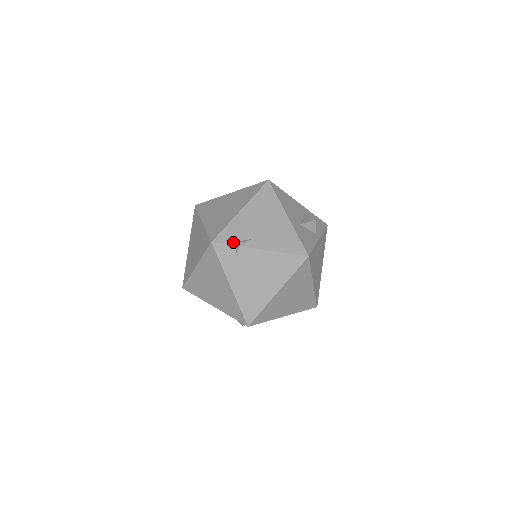
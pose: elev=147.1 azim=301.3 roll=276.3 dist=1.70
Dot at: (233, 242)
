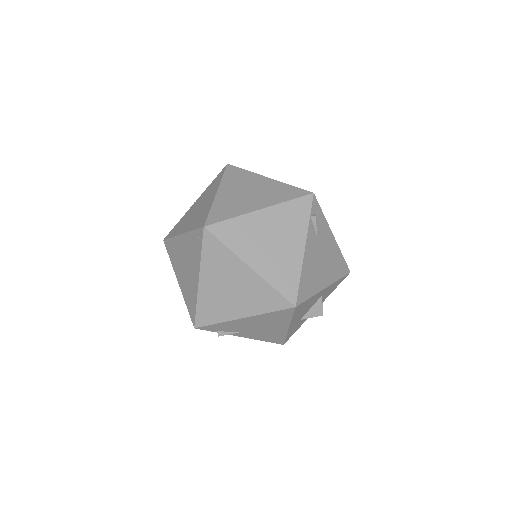
Dot at: (217, 332)
